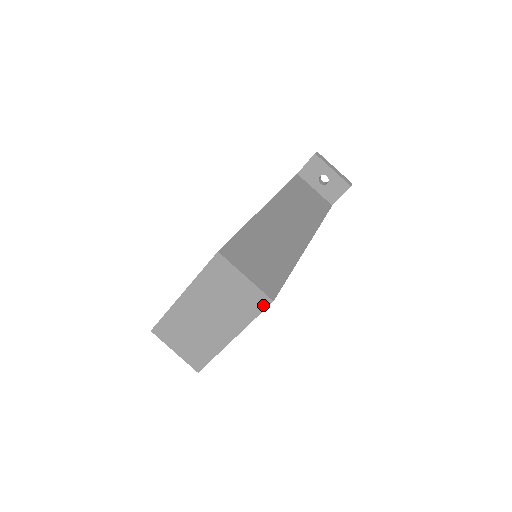
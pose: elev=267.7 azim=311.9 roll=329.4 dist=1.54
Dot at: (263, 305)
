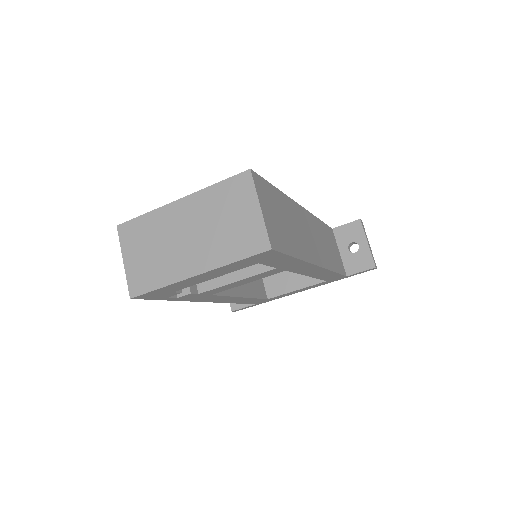
Dot at: (258, 249)
